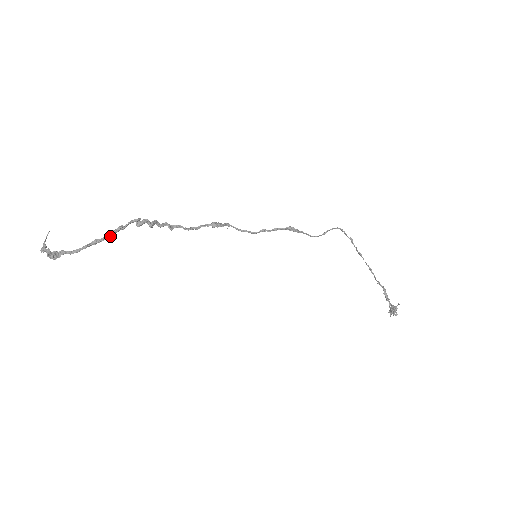
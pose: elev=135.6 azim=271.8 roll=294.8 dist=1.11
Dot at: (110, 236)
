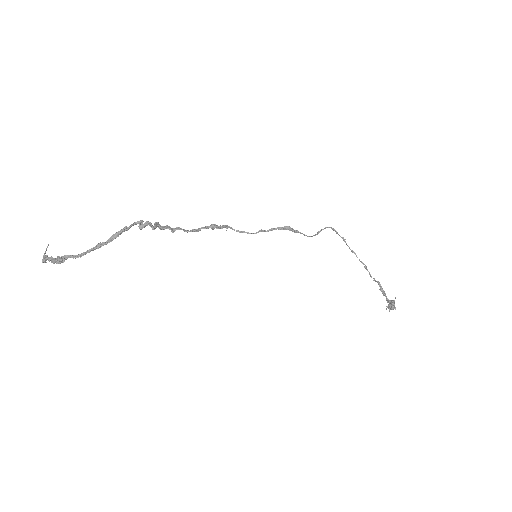
Dot at: (114, 238)
